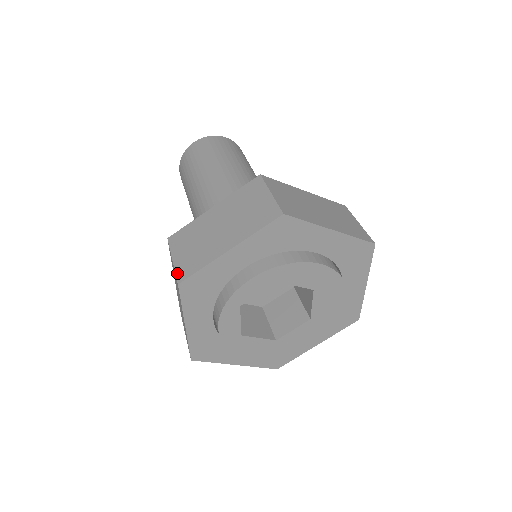
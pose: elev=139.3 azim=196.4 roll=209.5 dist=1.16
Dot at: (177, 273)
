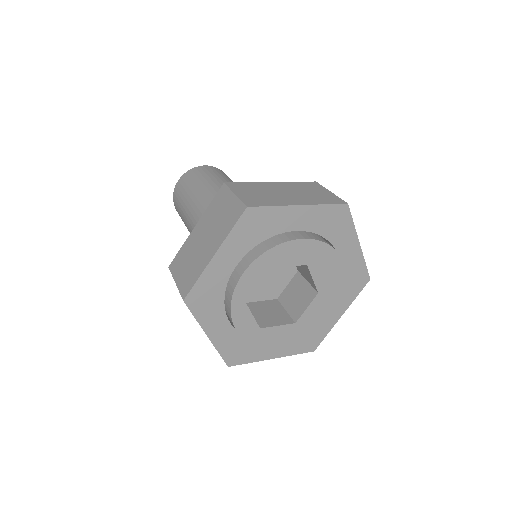
Dot at: (181, 292)
